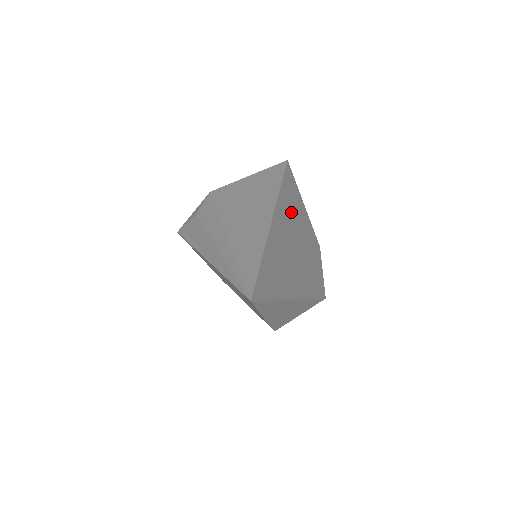
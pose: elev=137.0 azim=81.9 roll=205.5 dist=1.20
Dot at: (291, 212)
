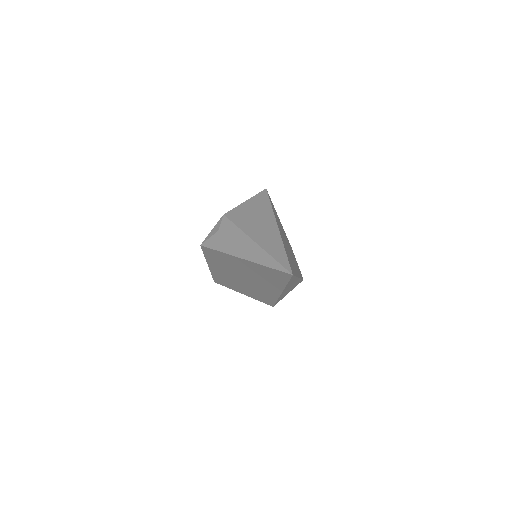
Dot at: (279, 223)
